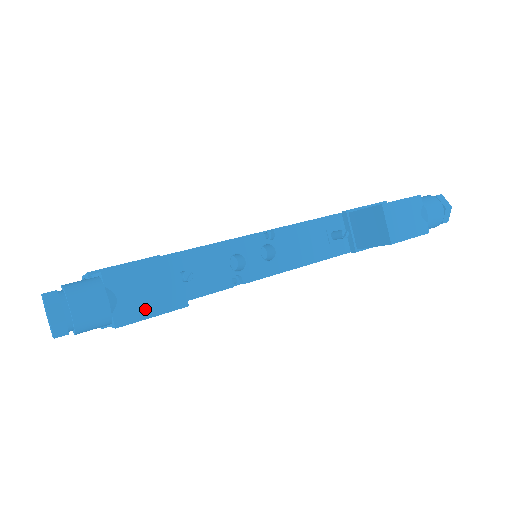
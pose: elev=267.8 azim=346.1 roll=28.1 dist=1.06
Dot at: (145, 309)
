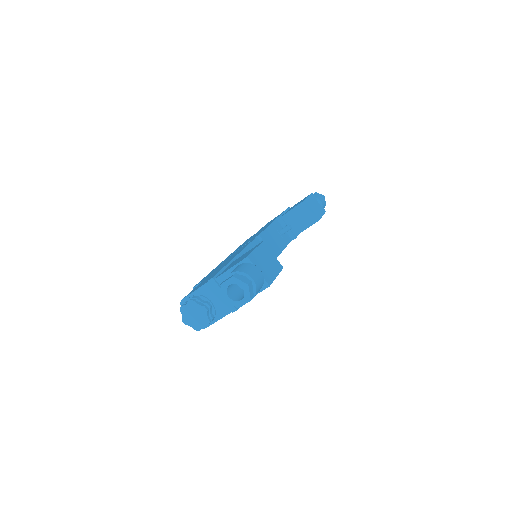
Dot at: (272, 273)
